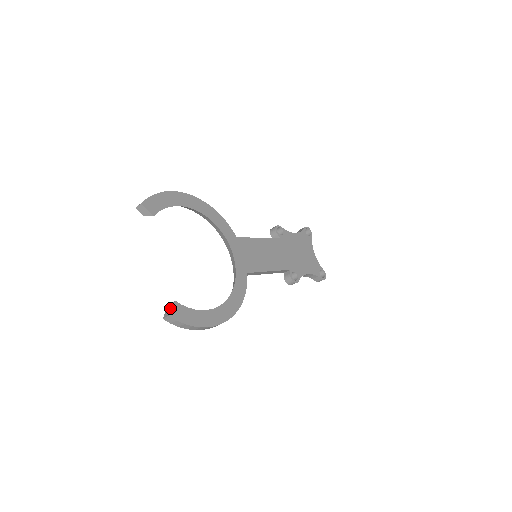
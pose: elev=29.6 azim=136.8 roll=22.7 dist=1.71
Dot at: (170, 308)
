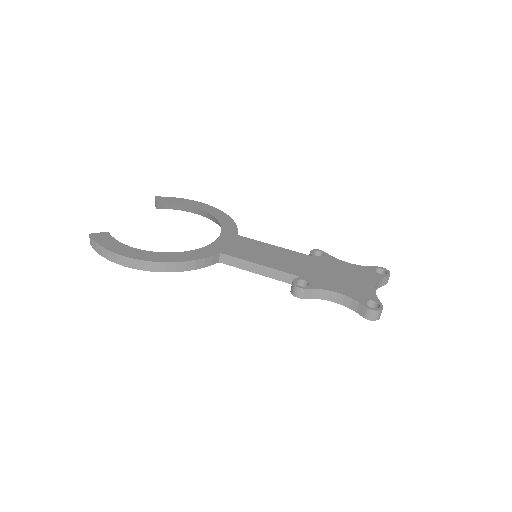
Dot at: occluded
